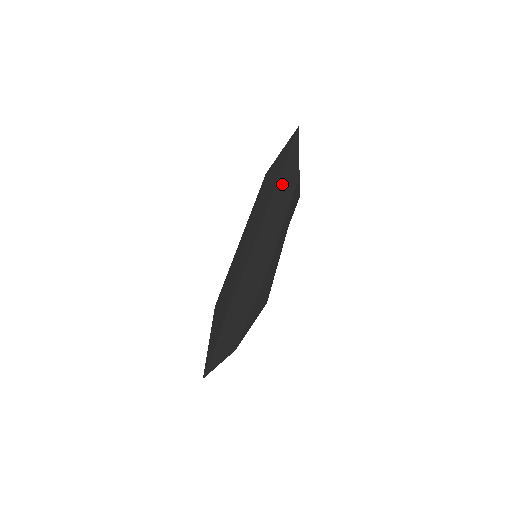
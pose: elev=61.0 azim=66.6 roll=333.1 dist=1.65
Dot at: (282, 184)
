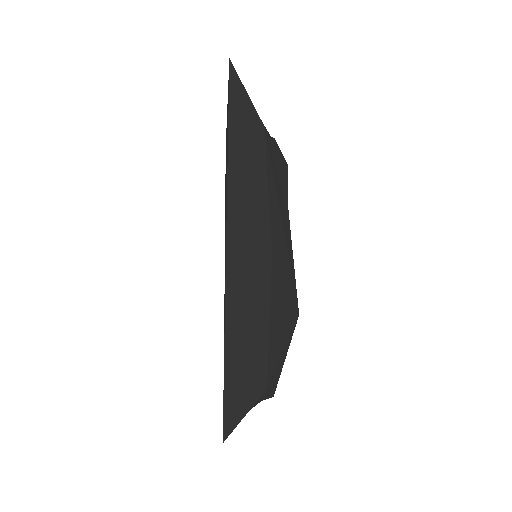
Dot at: (239, 139)
